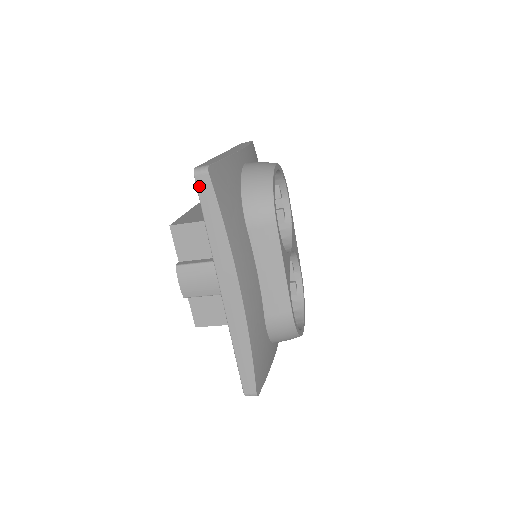
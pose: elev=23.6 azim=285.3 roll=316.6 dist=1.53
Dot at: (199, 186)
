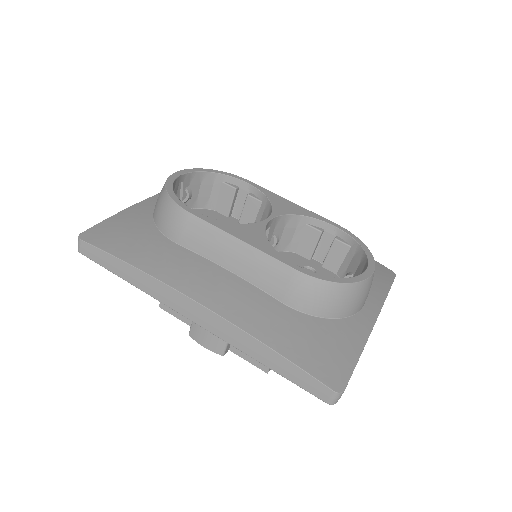
Dot at: (89, 256)
